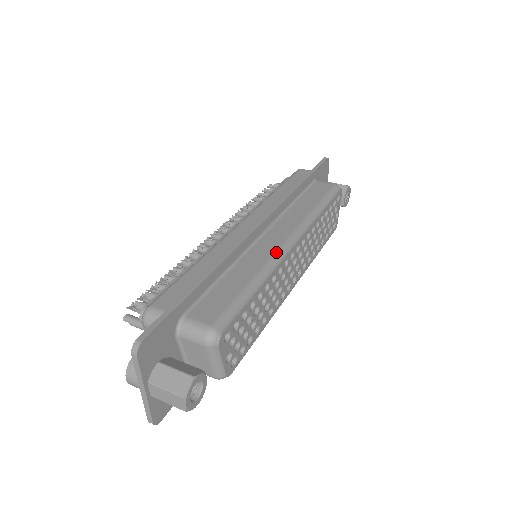
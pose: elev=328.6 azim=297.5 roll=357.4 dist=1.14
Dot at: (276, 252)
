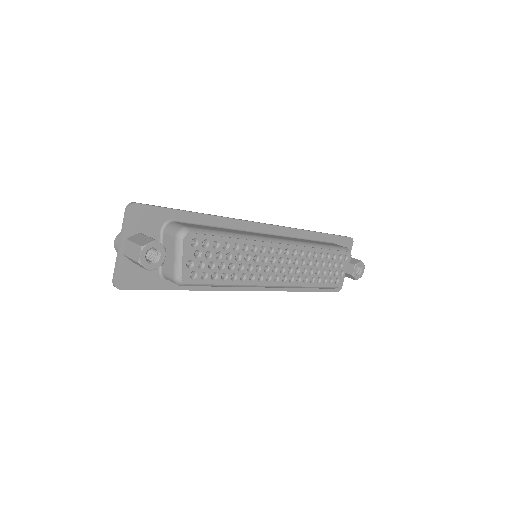
Dot at: (265, 237)
